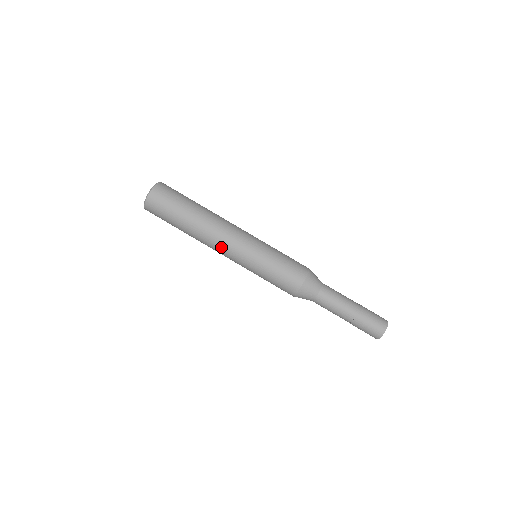
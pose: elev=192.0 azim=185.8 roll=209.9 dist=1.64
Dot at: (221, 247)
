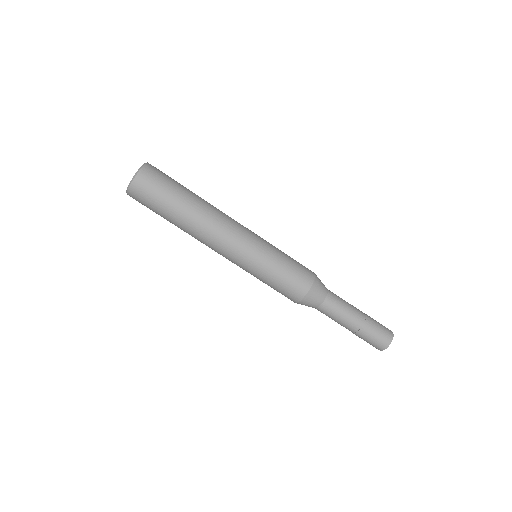
Dot at: (227, 233)
